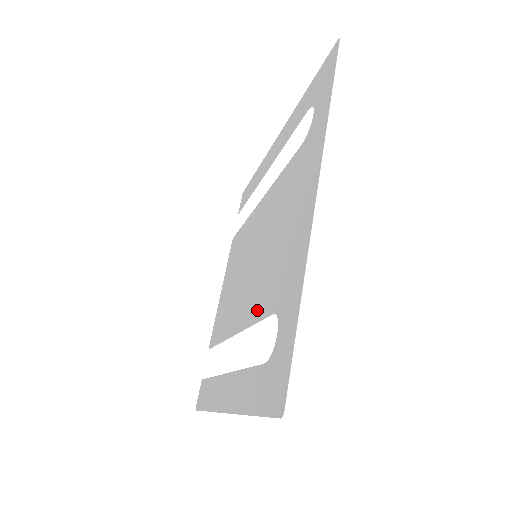
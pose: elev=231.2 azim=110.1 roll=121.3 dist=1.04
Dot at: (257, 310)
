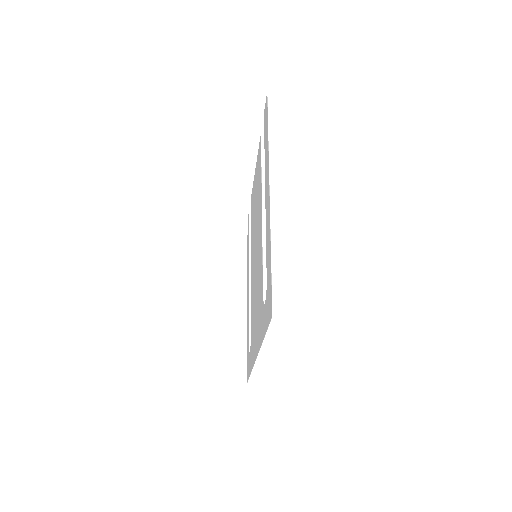
Dot at: (251, 303)
